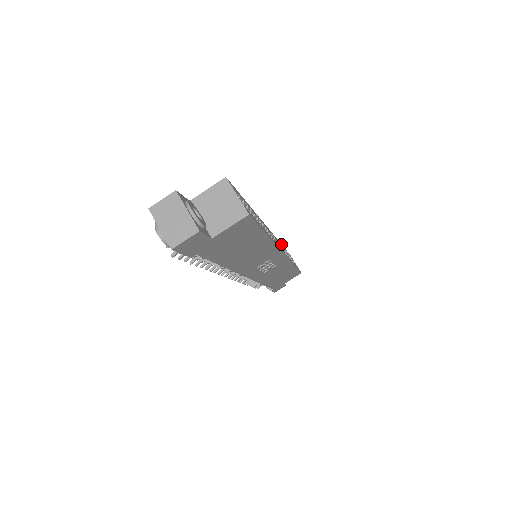
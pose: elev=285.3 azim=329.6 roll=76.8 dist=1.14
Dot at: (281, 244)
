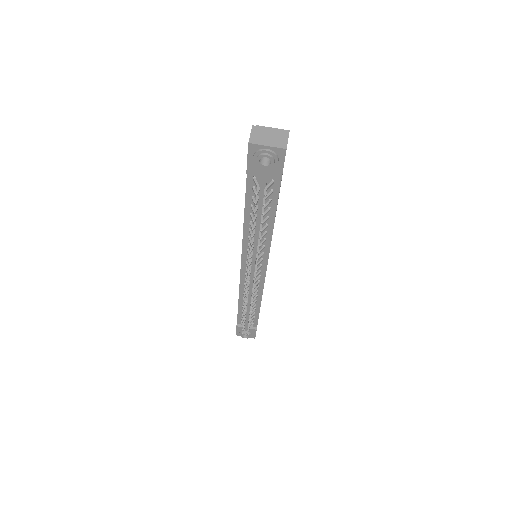
Dot at: occluded
